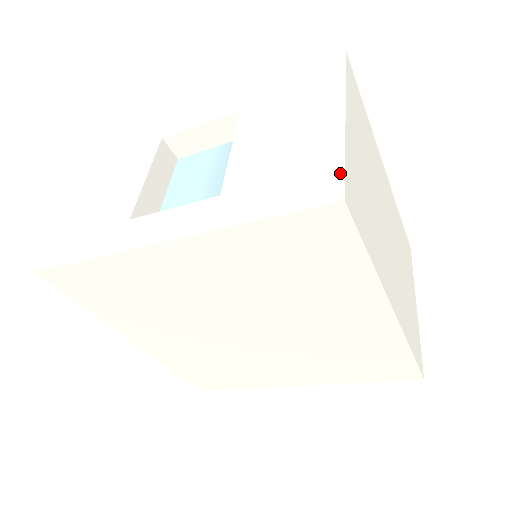
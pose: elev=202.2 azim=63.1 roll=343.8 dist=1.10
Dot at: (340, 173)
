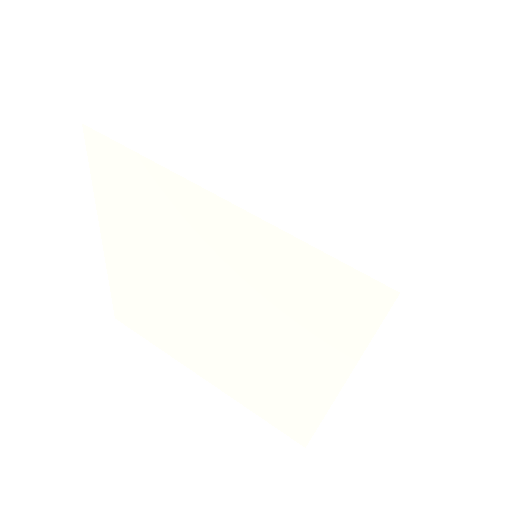
Dot at: (105, 115)
